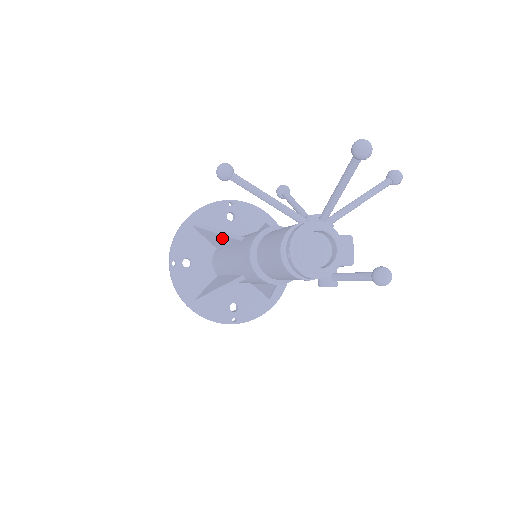
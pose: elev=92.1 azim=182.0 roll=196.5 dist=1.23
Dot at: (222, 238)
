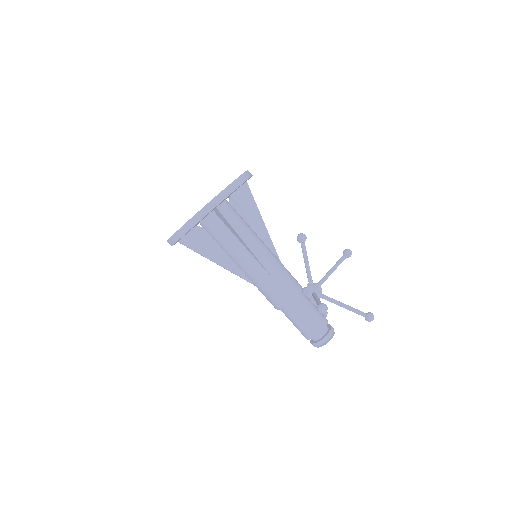
Dot at: (247, 248)
